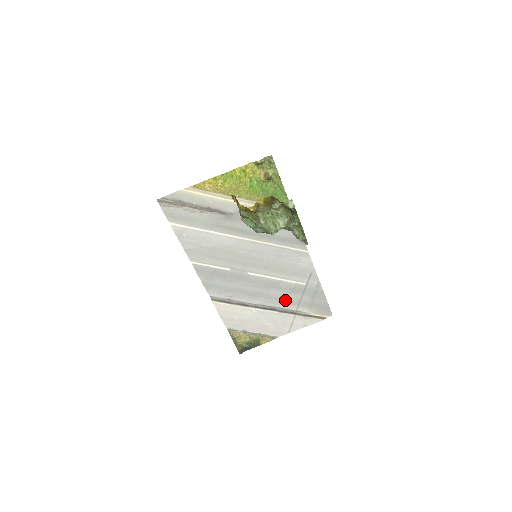
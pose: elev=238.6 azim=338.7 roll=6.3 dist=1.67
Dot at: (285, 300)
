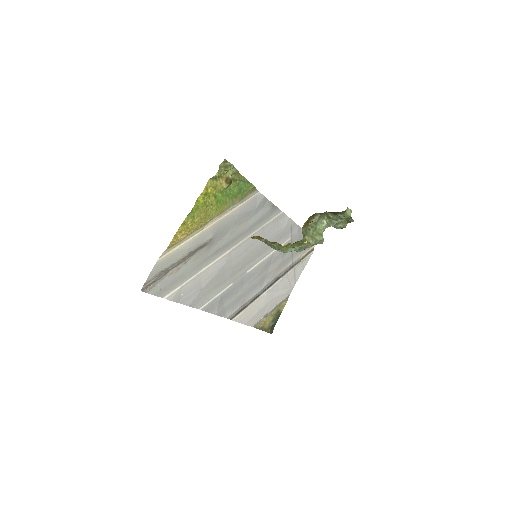
Dot at: (282, 264)
